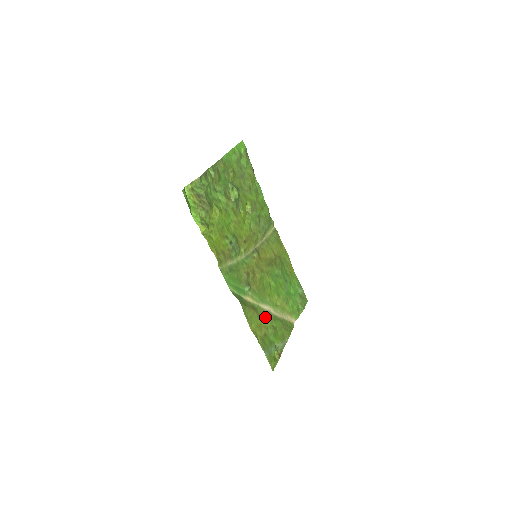
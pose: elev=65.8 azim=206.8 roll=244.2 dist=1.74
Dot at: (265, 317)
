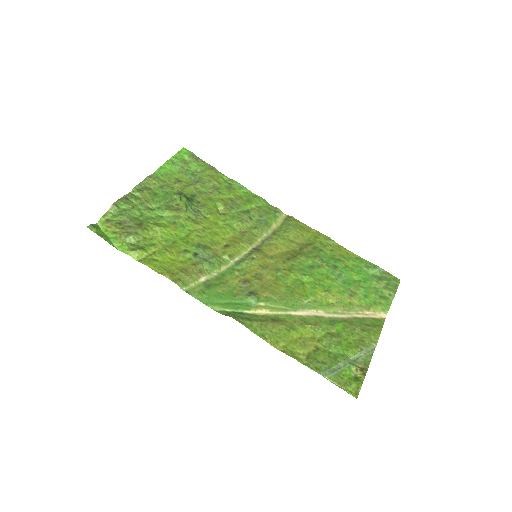
Dot at: (306, 325)
